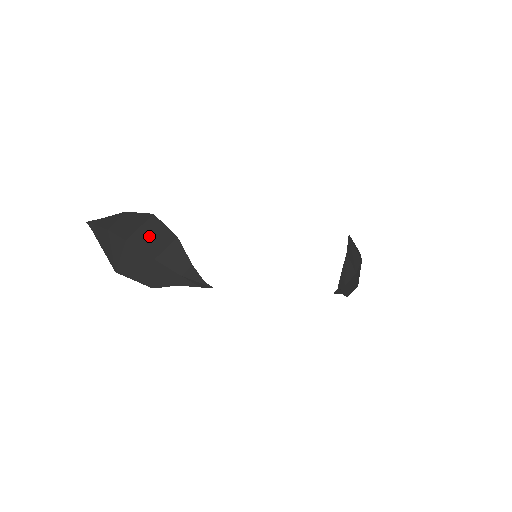
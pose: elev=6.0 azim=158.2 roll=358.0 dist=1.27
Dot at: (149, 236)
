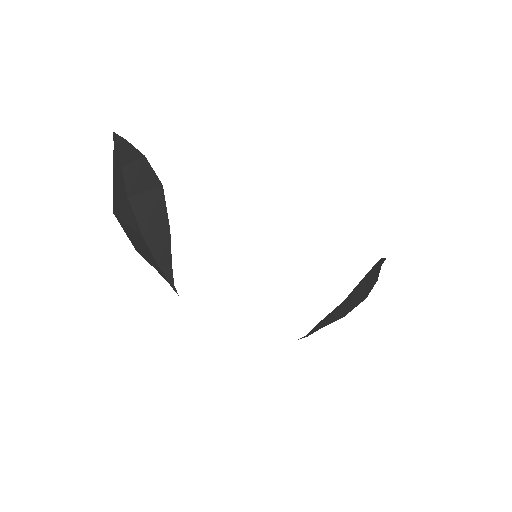
Dot at: (148, 208)
